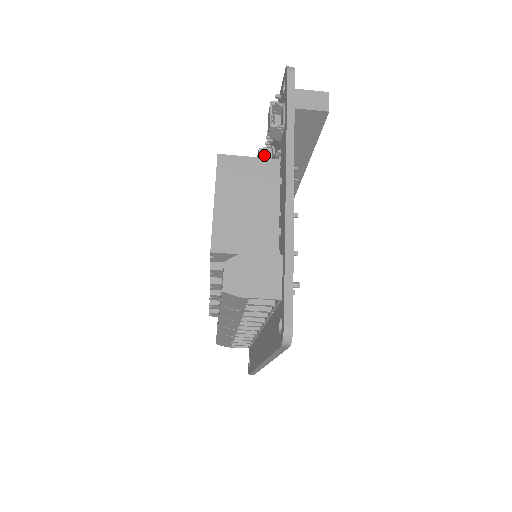
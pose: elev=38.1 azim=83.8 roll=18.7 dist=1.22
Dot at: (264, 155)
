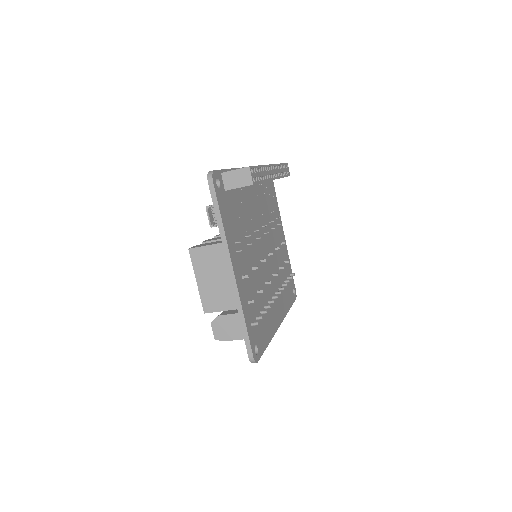
Dot at: occluded
